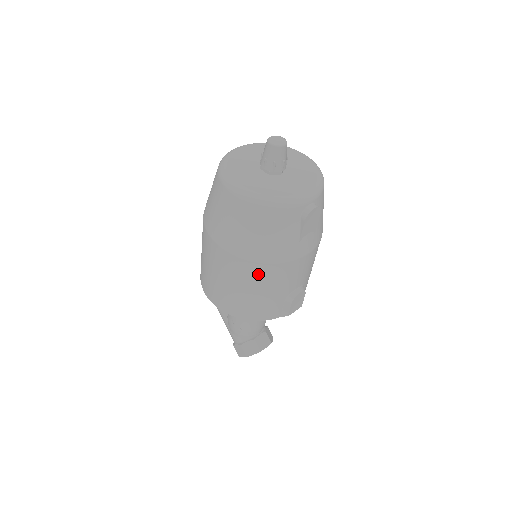
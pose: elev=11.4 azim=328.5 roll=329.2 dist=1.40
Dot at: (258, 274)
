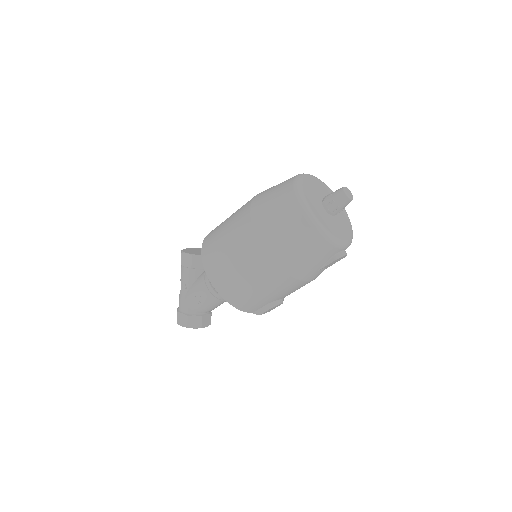
Dot at: (274, 278)
